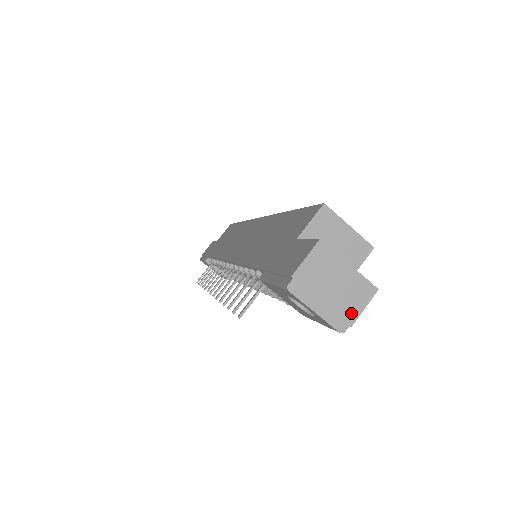
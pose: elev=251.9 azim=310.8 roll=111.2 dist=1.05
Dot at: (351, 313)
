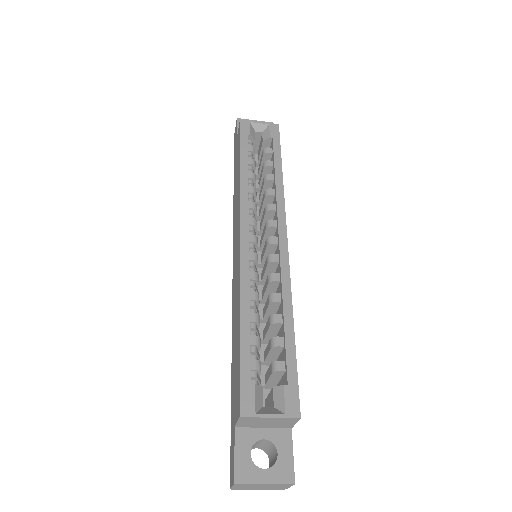
Dot at: (282, 488)
